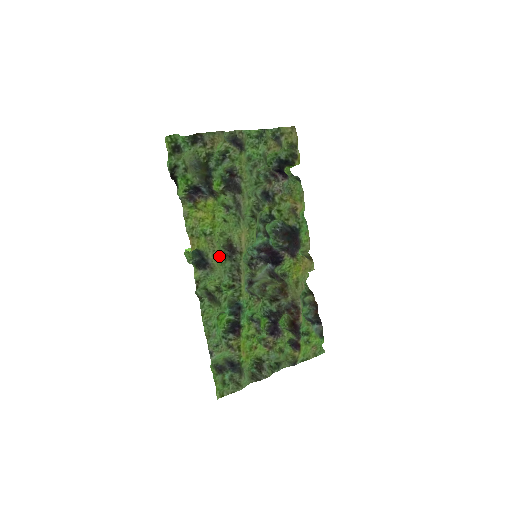
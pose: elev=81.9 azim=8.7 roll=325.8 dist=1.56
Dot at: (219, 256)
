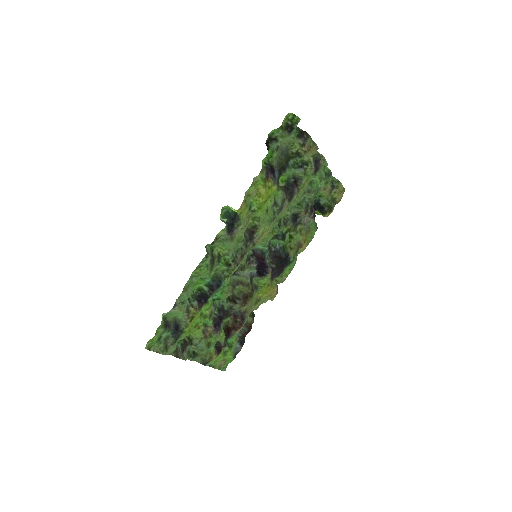
Dot at: (242, 233)
